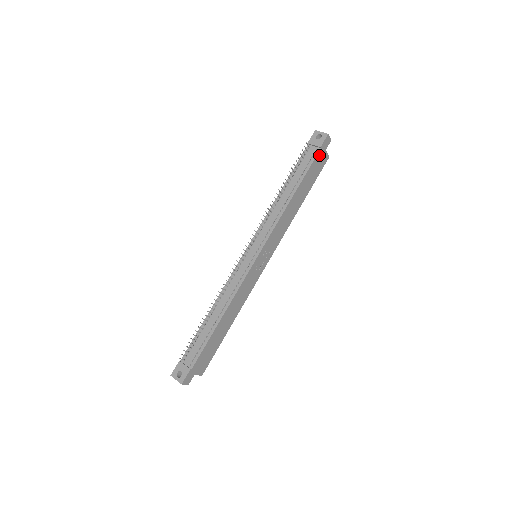
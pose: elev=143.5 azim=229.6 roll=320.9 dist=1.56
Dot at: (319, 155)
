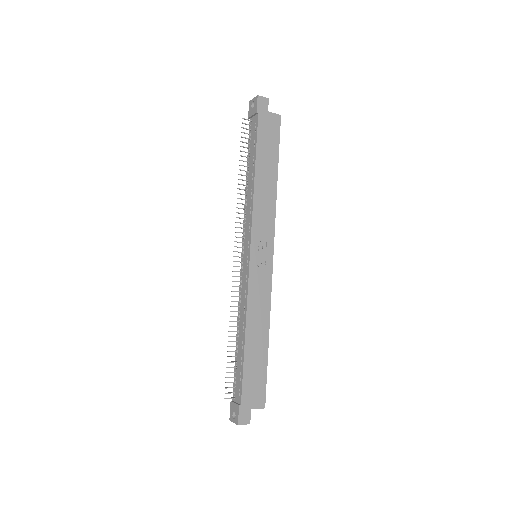
Dot at: (262, 121)
